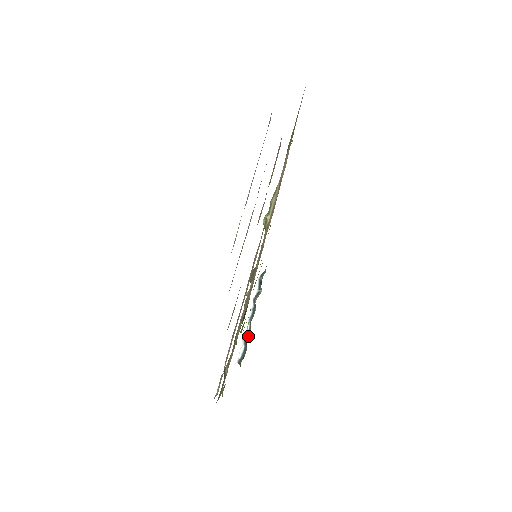
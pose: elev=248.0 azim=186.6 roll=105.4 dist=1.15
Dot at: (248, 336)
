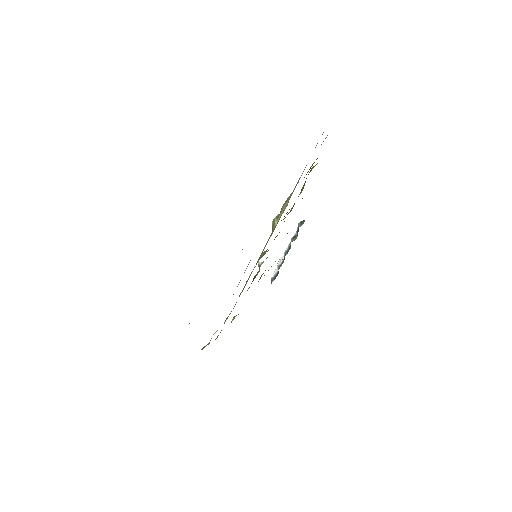
Dot at: (281, 265)
